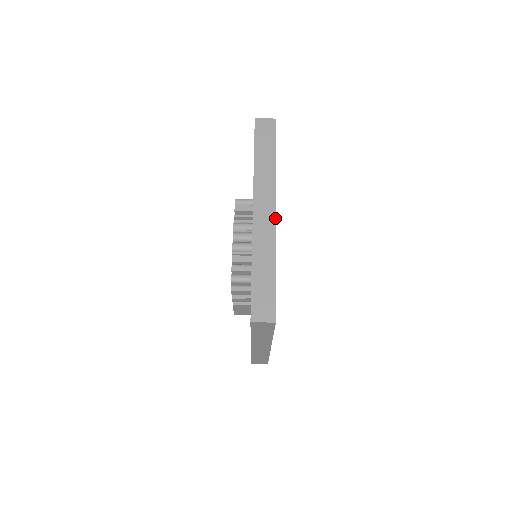
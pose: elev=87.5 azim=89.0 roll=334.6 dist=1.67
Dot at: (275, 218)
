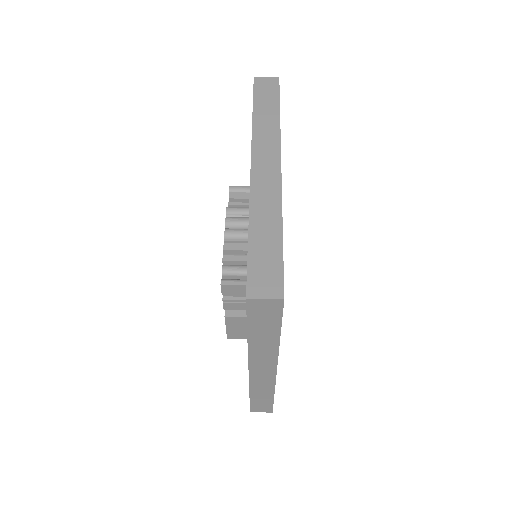
Dot at: (280, 174)
